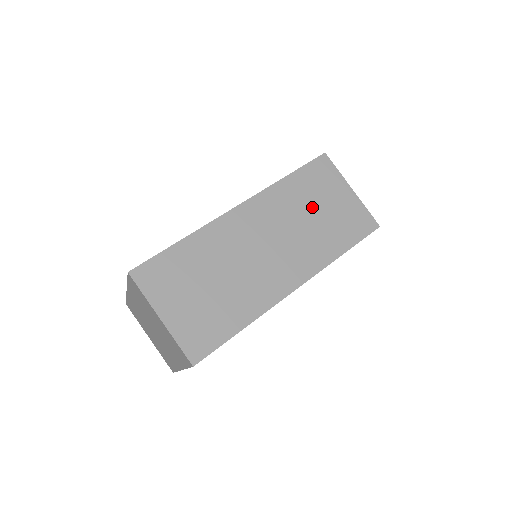
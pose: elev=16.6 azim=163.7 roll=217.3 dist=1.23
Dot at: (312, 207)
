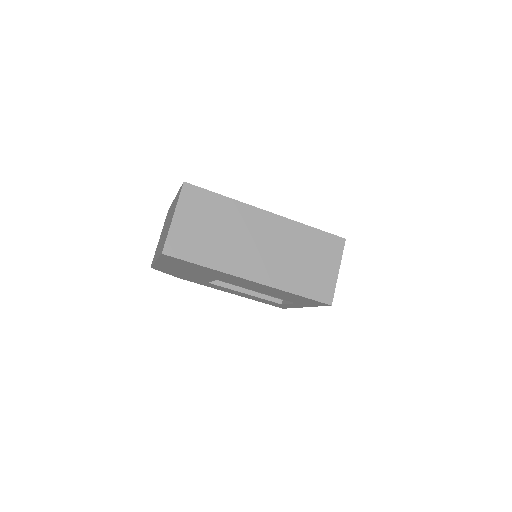
Dot at: (306, 255)
